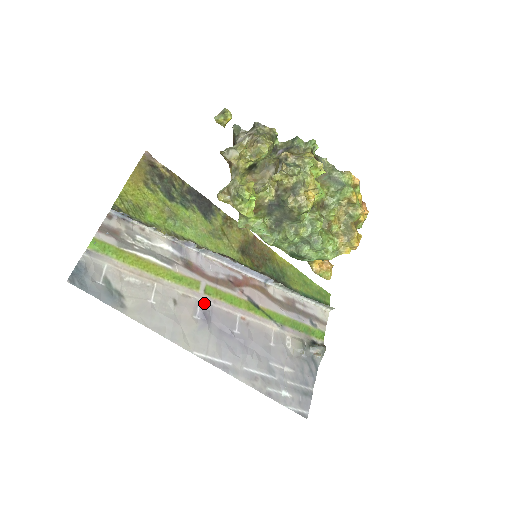
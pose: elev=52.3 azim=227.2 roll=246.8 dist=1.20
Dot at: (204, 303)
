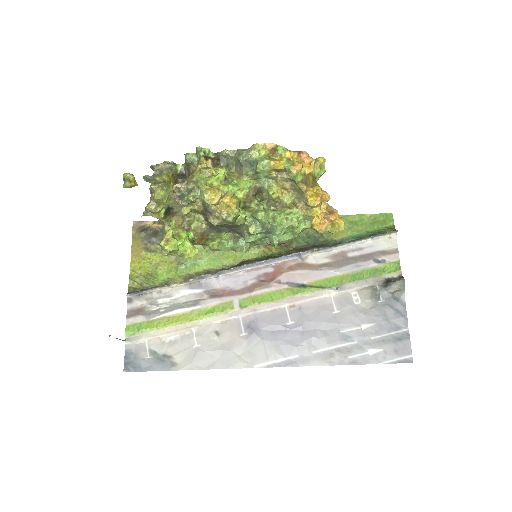
Dot at: (245, 317)
